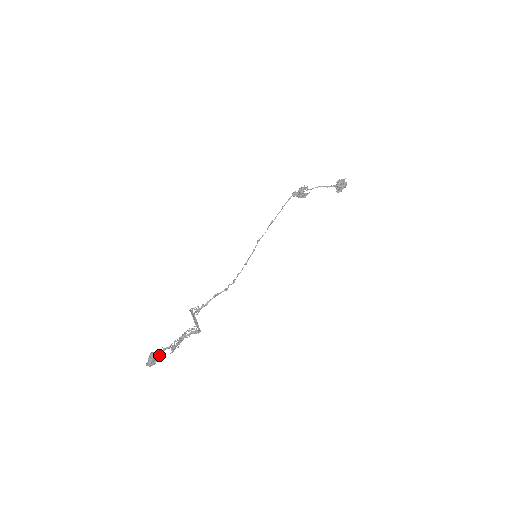
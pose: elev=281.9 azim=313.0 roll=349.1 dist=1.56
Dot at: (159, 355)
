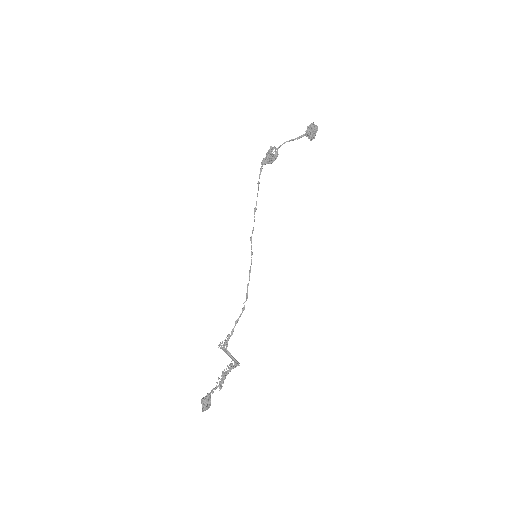
Dot at: (210, 397)
